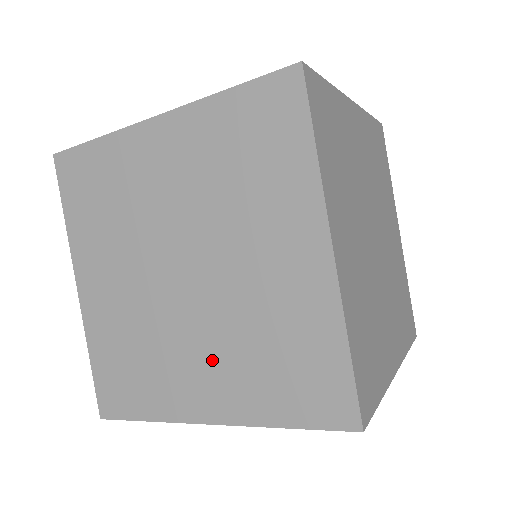
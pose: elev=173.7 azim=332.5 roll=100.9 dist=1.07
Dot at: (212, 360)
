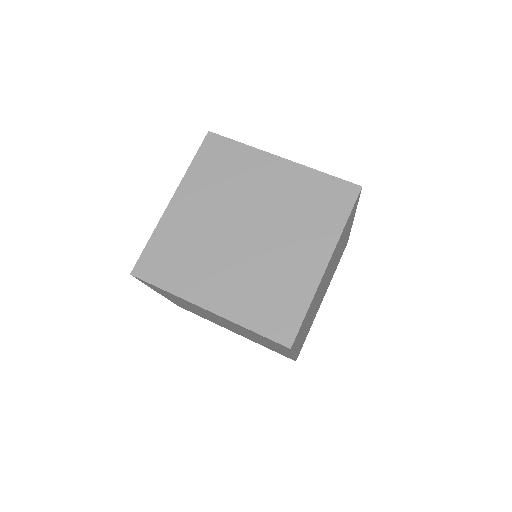
Dot at: (296, 242)
